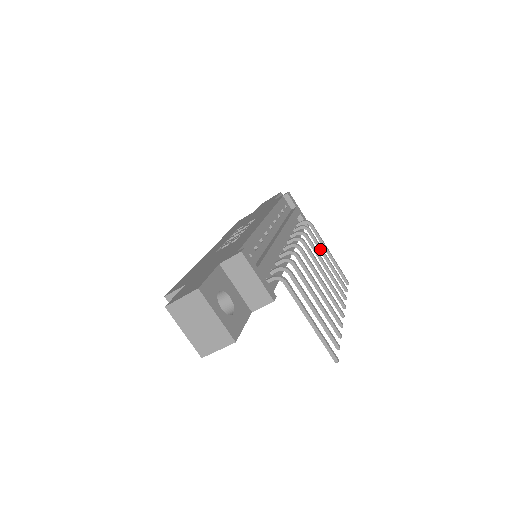
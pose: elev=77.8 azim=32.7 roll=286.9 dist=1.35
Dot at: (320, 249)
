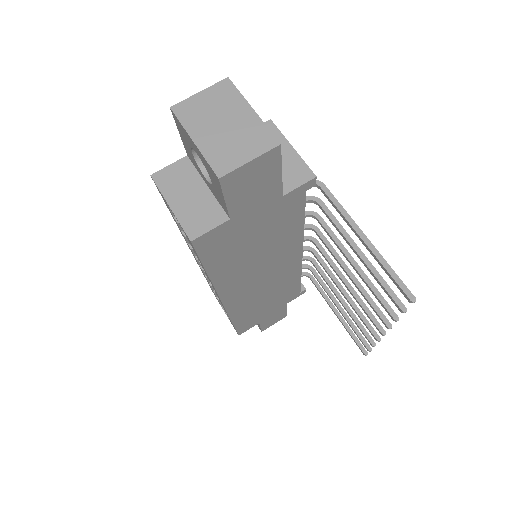
Dot at: (328, 292)
